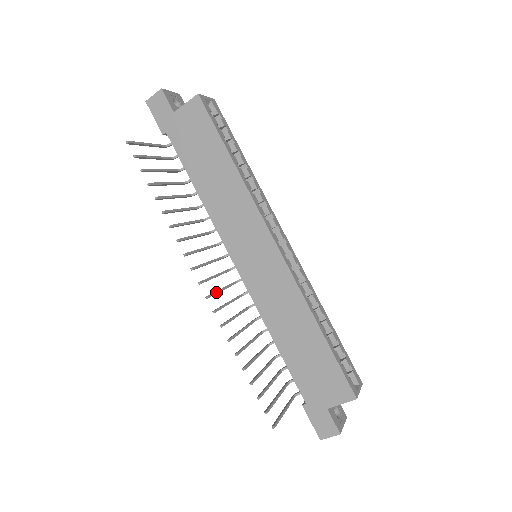
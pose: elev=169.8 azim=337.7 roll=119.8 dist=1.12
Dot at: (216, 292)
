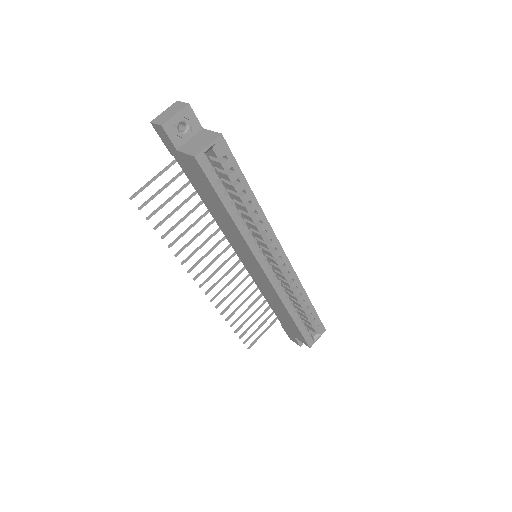
Dot at: (216, 284)
